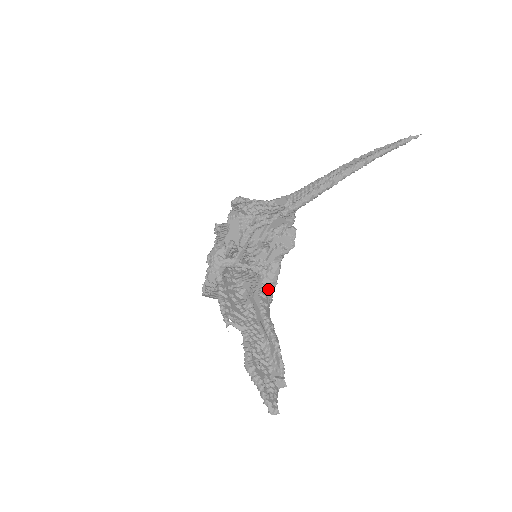
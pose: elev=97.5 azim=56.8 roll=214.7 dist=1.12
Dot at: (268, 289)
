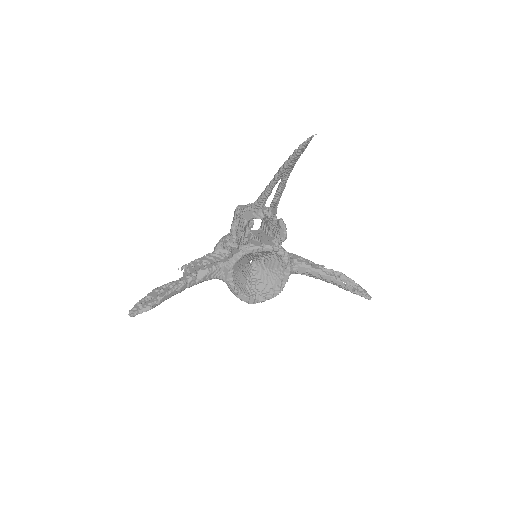
Dot at: (223, 265)
